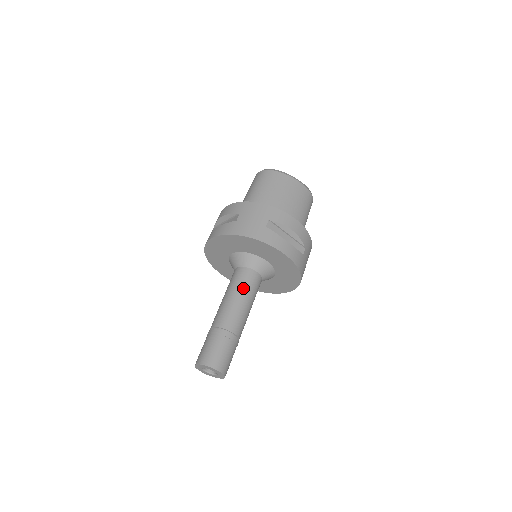
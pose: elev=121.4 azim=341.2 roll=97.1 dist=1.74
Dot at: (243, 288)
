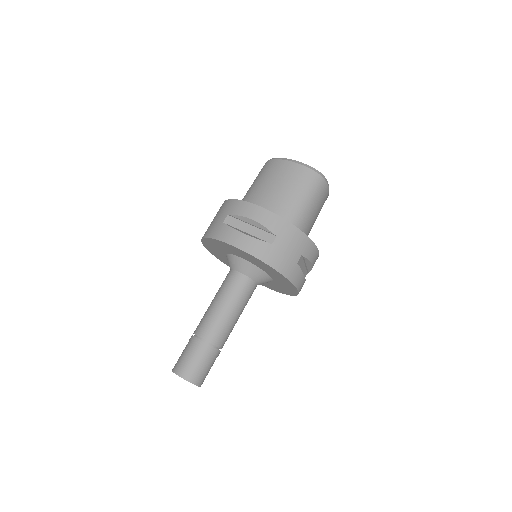
Dot at: (222, 291)
